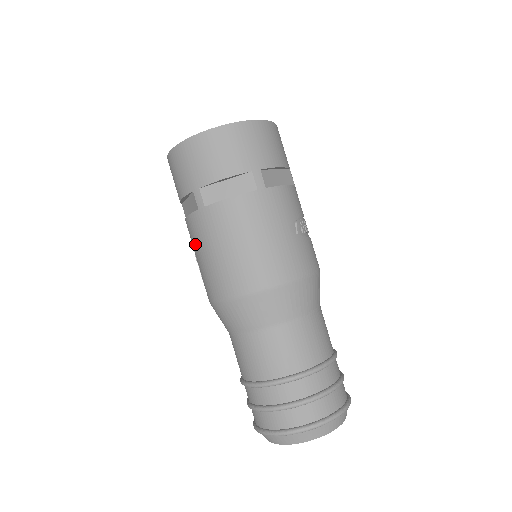
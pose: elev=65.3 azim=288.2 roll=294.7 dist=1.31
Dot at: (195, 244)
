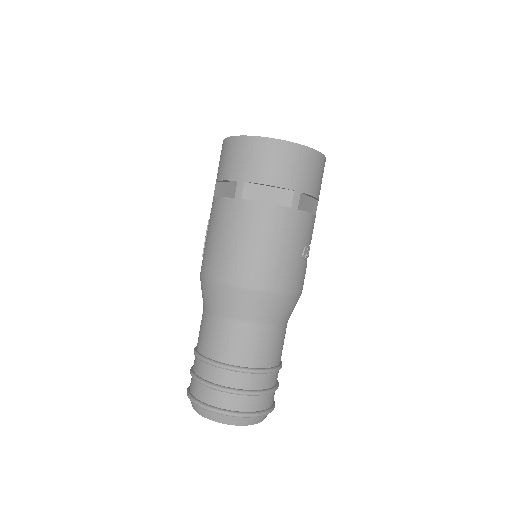
Dot at: (215, 223)
